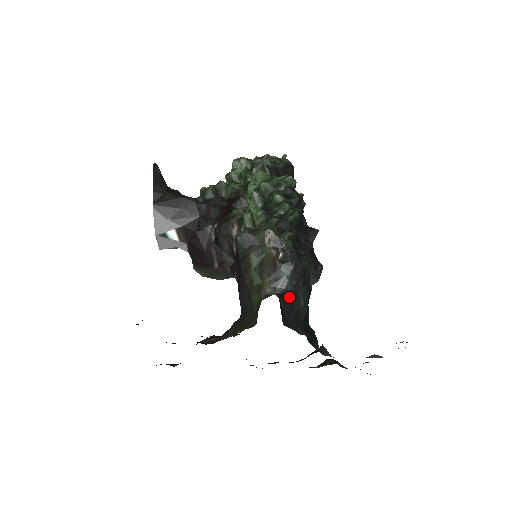
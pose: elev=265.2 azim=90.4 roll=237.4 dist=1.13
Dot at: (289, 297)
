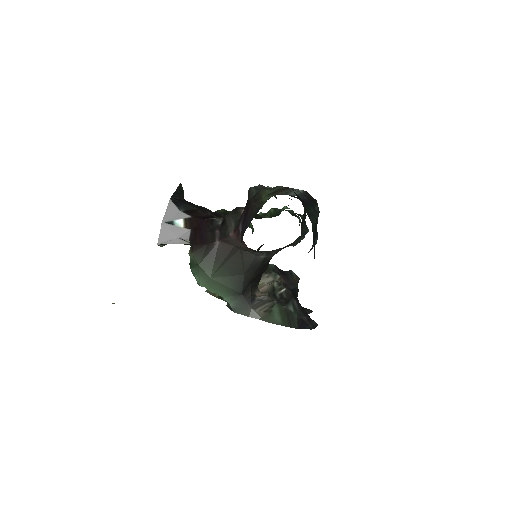
Dot at: occluded
